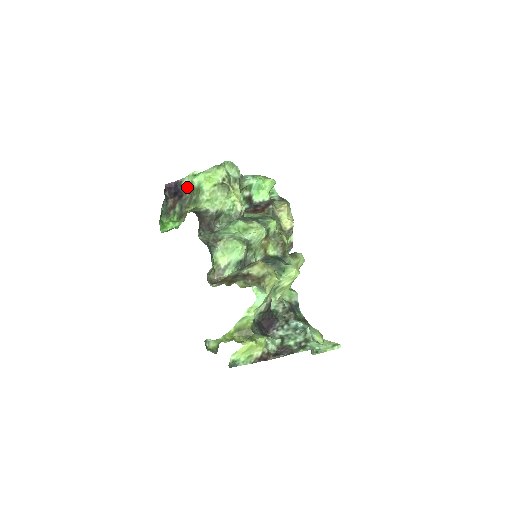
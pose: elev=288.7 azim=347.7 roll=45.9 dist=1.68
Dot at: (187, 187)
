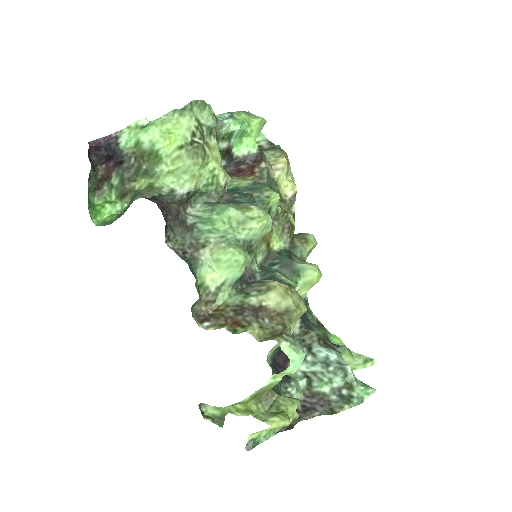
Dot at: (129, 148)
